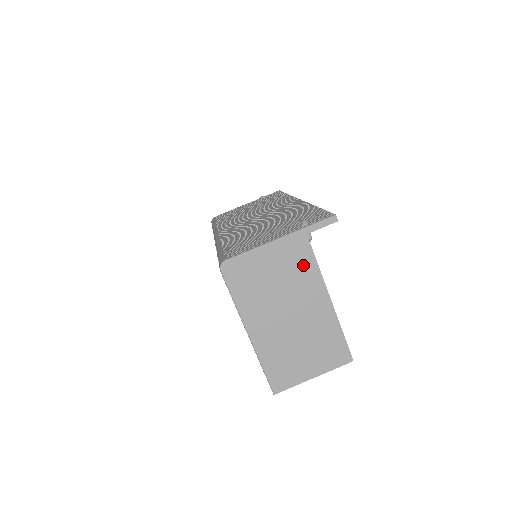
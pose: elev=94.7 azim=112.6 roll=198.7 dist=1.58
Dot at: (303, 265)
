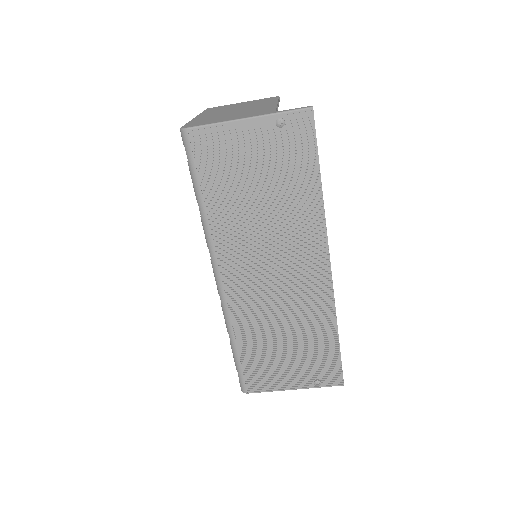
Dot at: occluded
